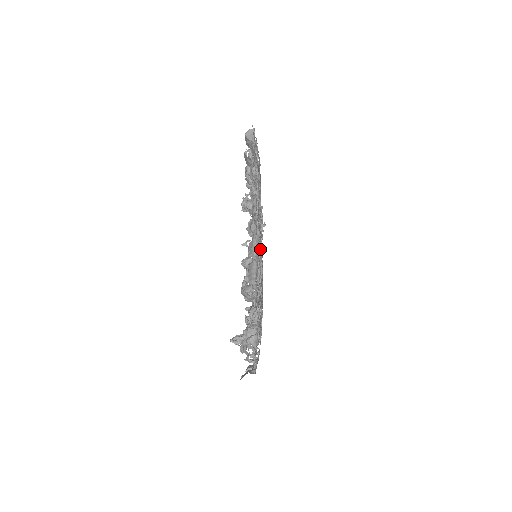
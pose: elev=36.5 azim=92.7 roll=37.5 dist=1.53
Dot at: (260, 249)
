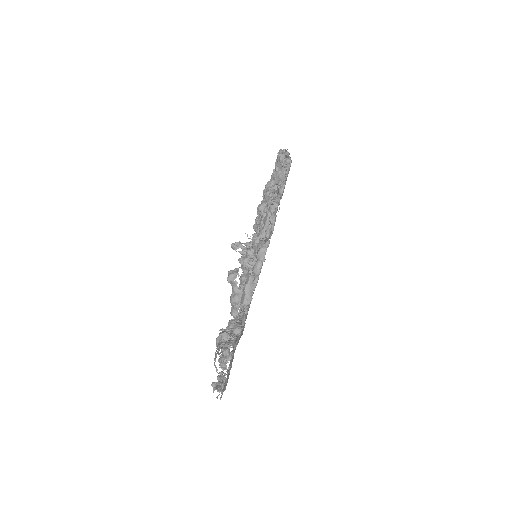
Dot at: occluded
